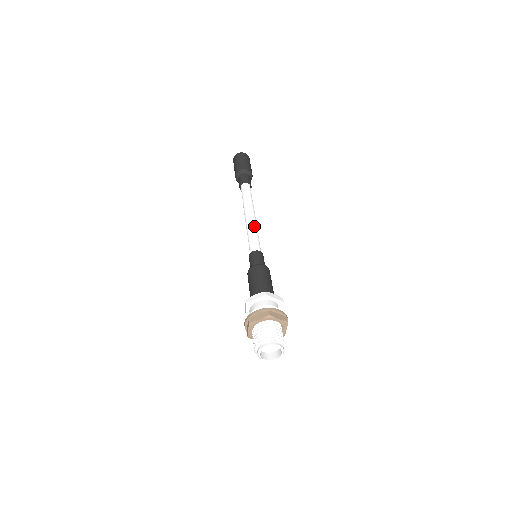
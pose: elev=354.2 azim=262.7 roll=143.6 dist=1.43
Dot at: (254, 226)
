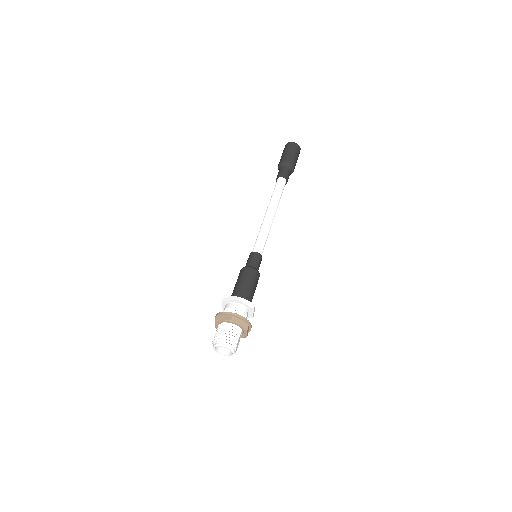
Dot at: (267, 226)
